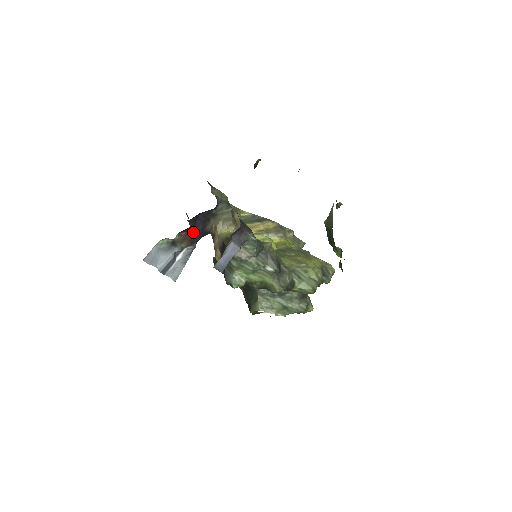
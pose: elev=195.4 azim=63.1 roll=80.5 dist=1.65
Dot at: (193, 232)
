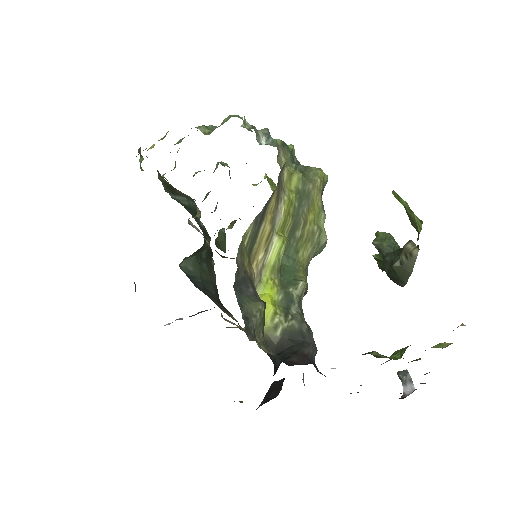
Dot at: occluded
